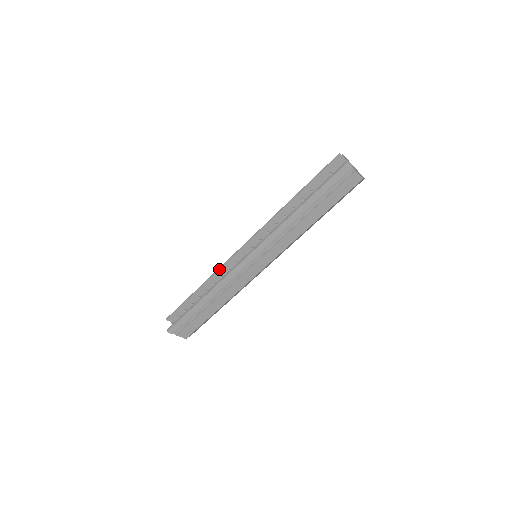
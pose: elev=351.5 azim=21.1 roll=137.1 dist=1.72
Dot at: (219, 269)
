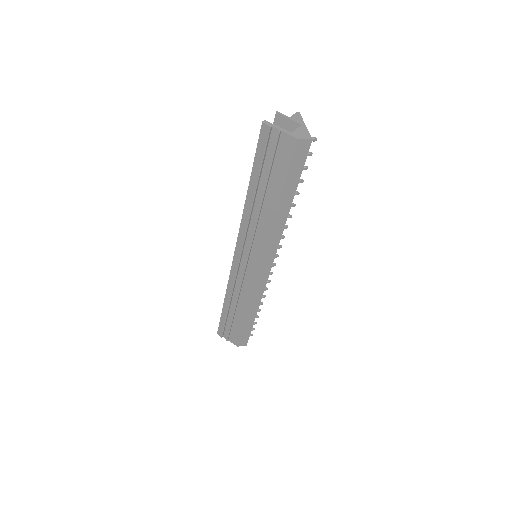
Dot at: occluded
